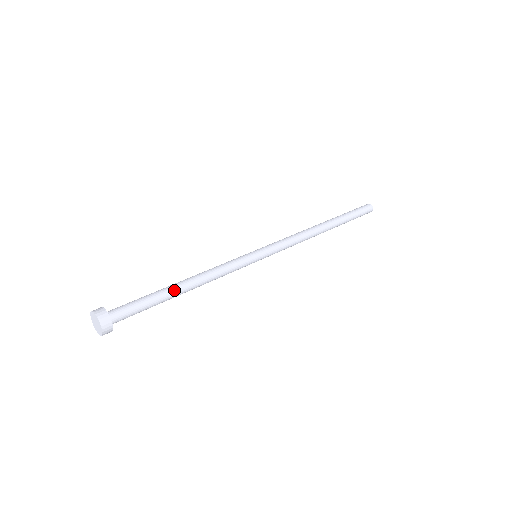
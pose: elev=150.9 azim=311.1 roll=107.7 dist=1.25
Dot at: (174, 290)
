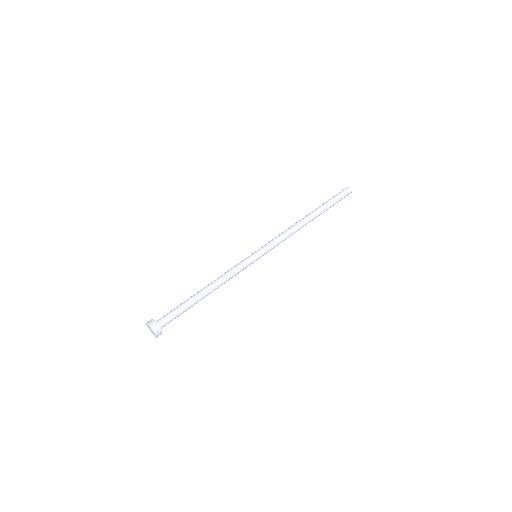
Dot at: (200, 300)
